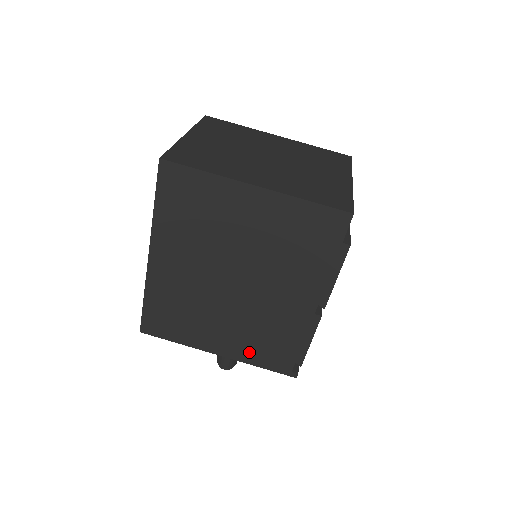
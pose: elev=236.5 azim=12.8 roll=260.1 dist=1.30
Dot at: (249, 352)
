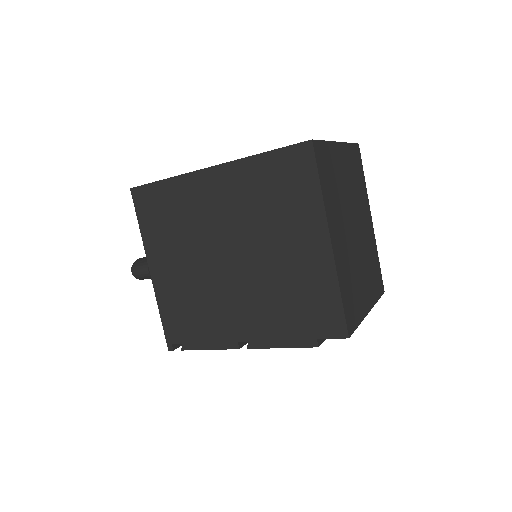
Dot at: (169, 299)
